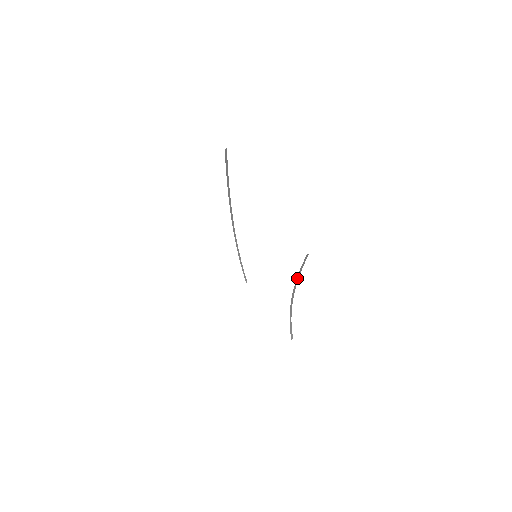
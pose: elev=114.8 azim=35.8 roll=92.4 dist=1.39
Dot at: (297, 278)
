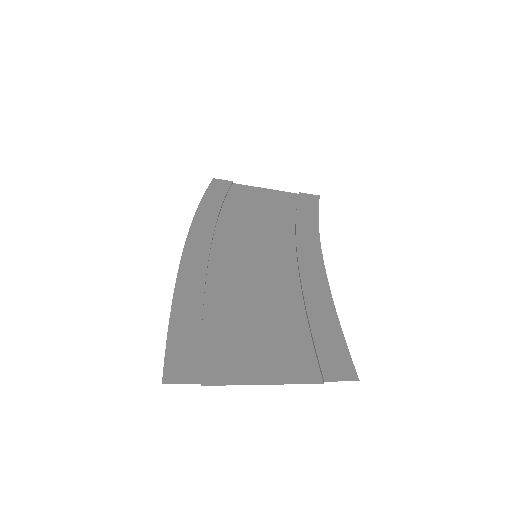
Dot at: (336, 317)
